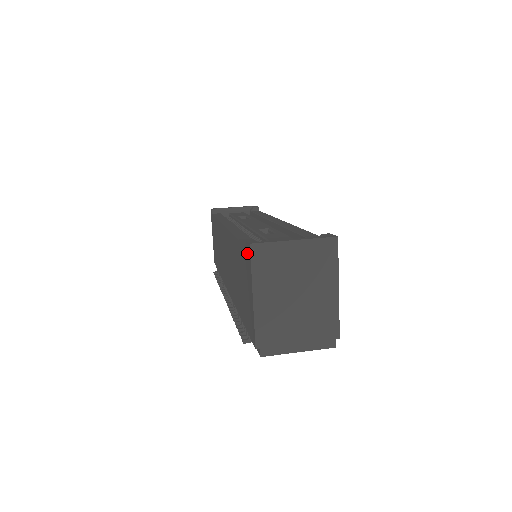
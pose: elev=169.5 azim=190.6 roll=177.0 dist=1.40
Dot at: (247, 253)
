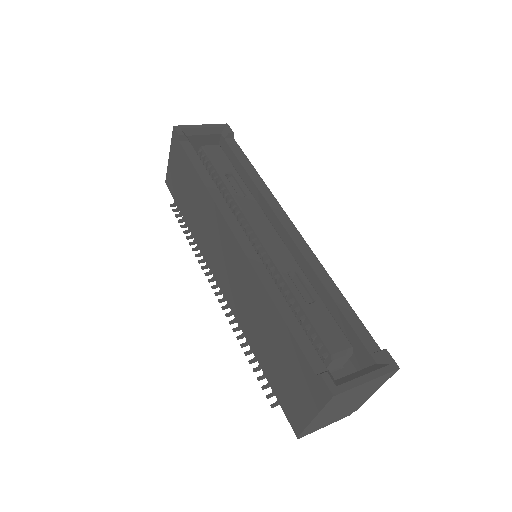
Dot at: (319, 386)
